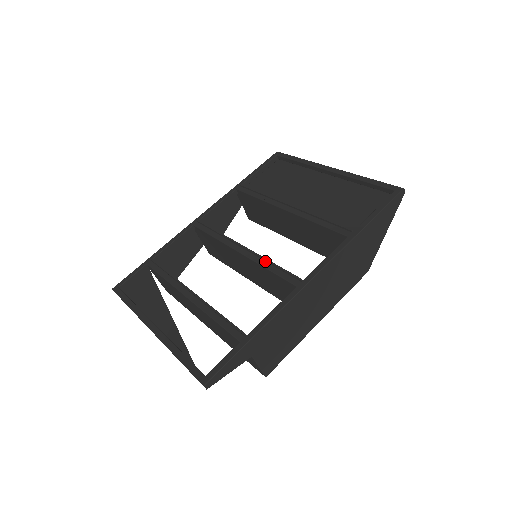
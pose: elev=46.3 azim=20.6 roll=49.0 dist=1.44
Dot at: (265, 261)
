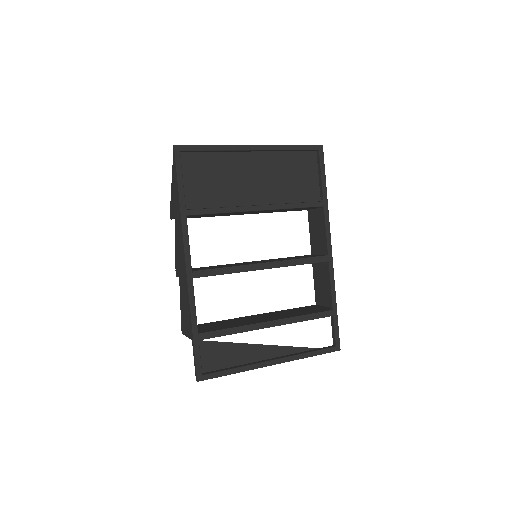
Dot at: (293, 261)
